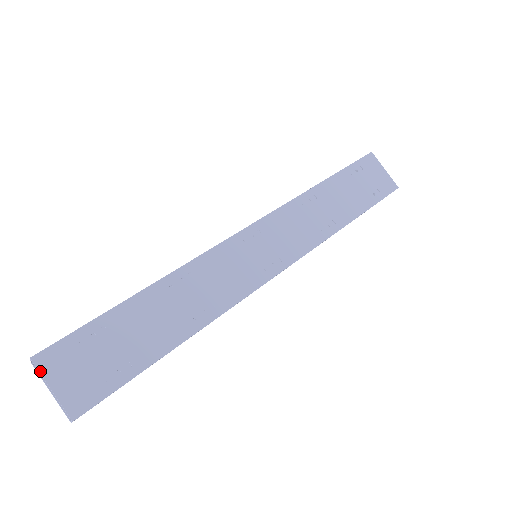
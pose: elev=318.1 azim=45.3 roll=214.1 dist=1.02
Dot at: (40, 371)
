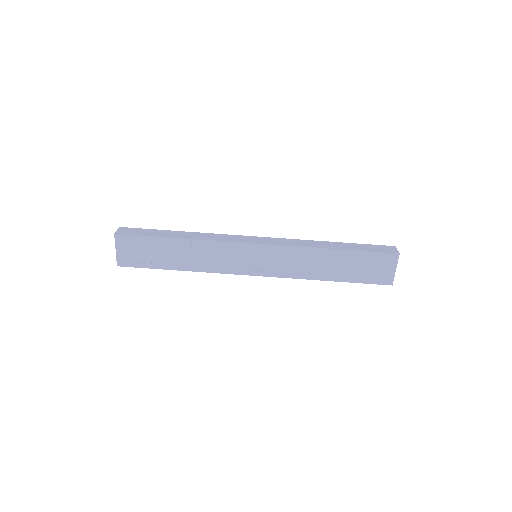
Dot at: (115, 241)
